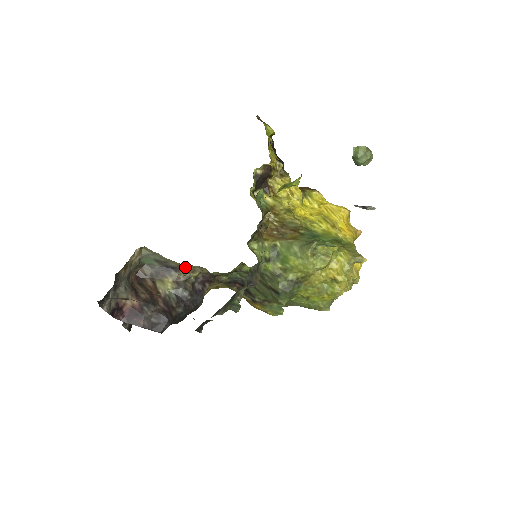
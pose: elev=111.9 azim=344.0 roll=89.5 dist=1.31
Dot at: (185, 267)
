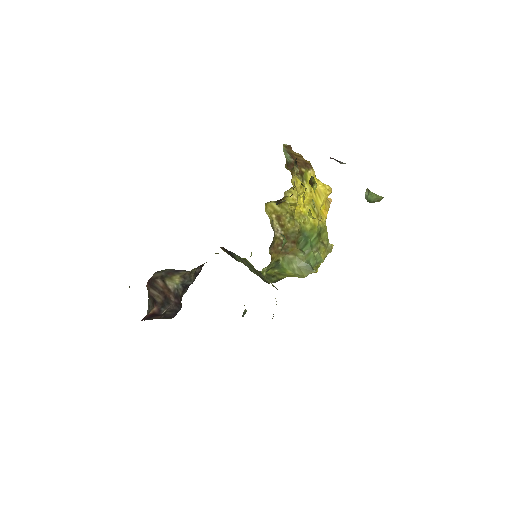
Dot at: occluded
